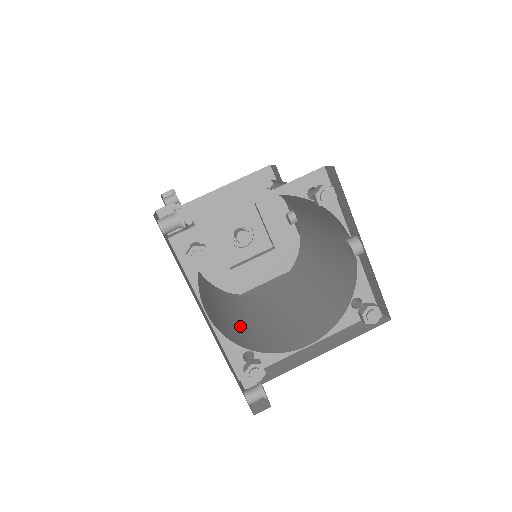
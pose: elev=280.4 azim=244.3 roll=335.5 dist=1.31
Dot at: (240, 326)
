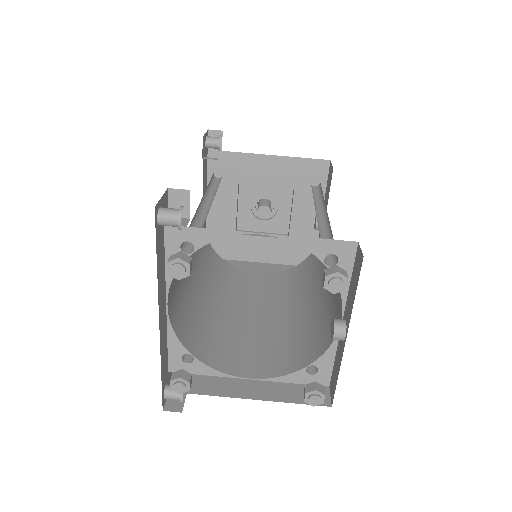
Dot at: (202, 314)
